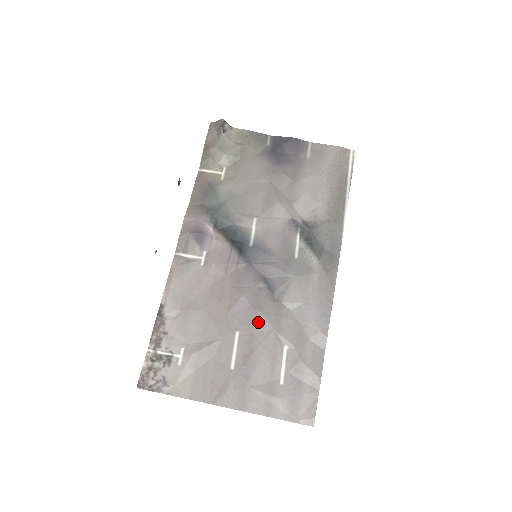
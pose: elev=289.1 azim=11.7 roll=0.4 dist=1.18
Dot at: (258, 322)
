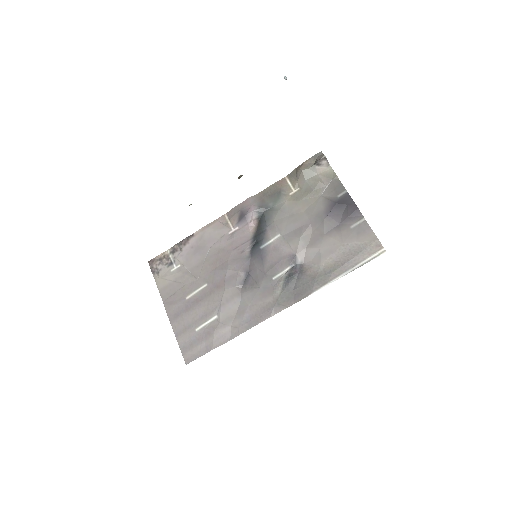
Dot at: (219, 290)
